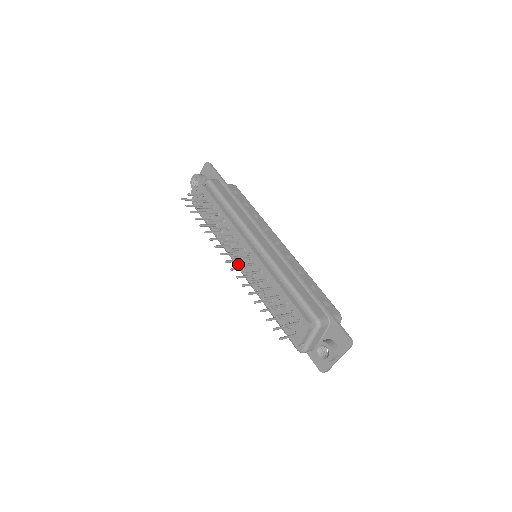
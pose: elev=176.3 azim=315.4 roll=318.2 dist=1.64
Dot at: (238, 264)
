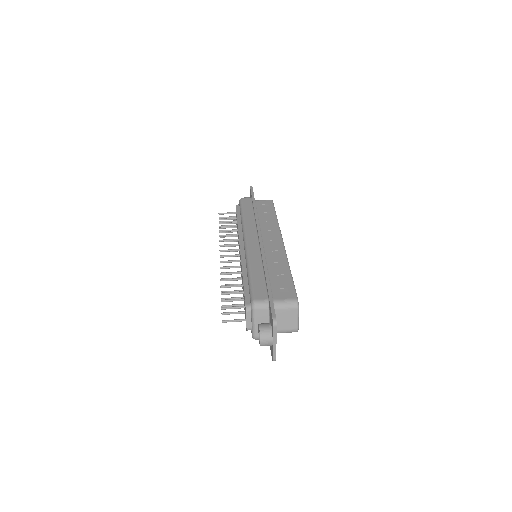
Dot at: occluded
